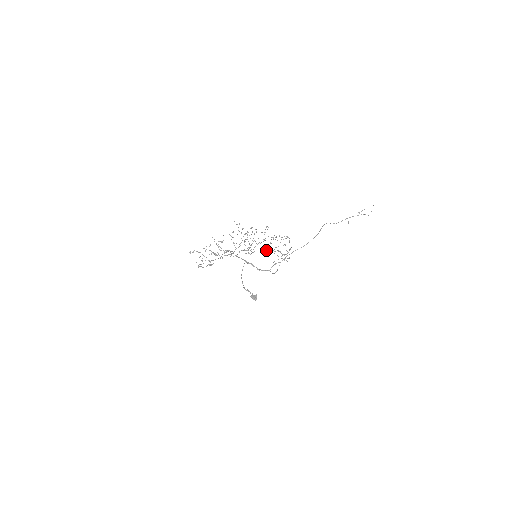
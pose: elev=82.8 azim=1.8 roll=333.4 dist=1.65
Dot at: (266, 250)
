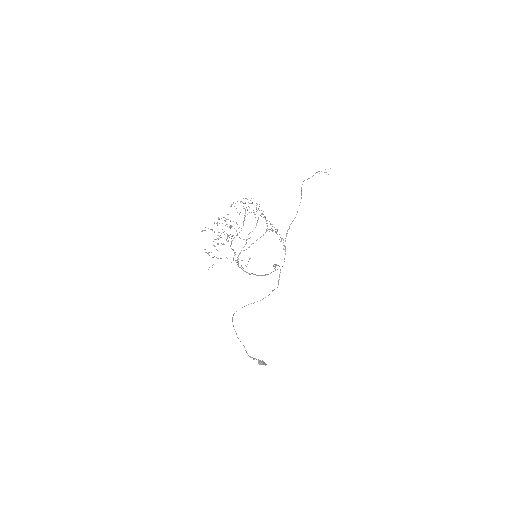
Dot at: (246, 305)
